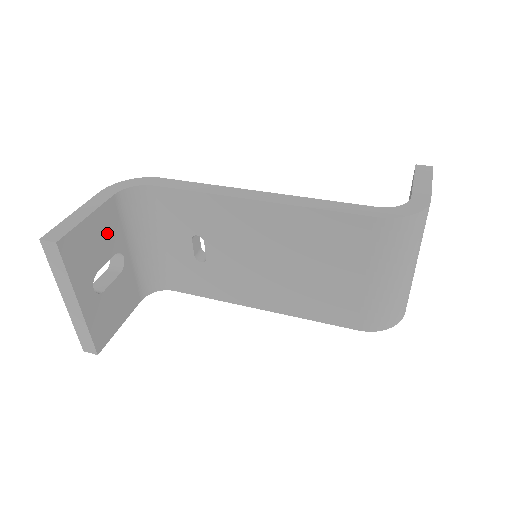
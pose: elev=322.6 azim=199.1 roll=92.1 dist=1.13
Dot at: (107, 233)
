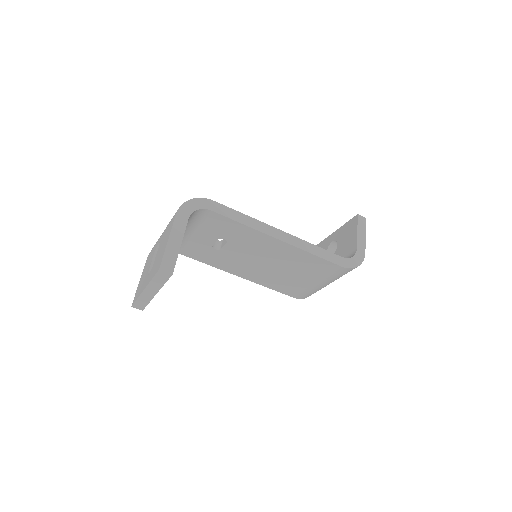
Dot at: occluded
